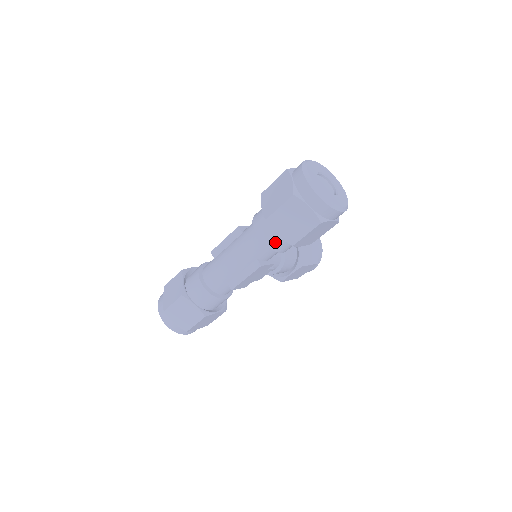
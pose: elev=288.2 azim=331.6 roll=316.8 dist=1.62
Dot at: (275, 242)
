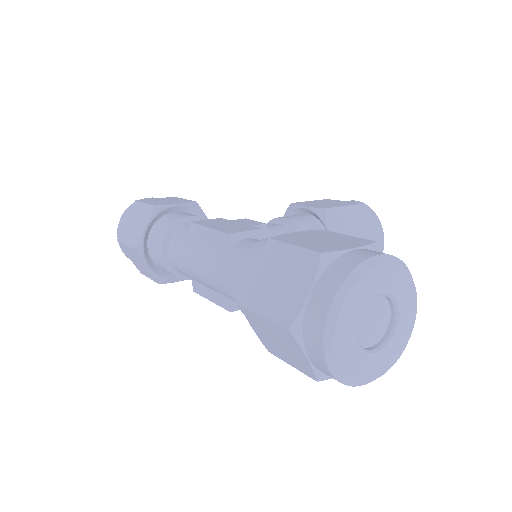
Dot at: occluded
